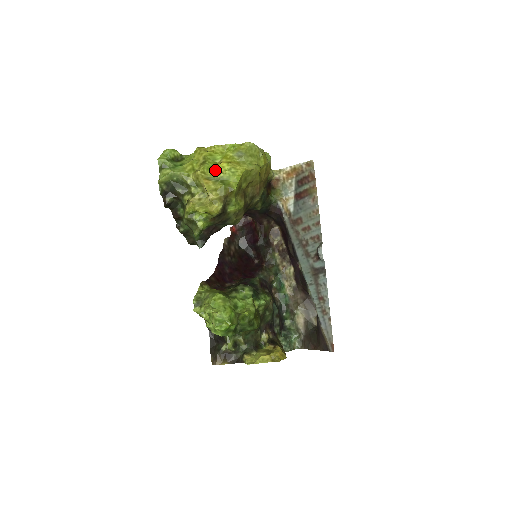
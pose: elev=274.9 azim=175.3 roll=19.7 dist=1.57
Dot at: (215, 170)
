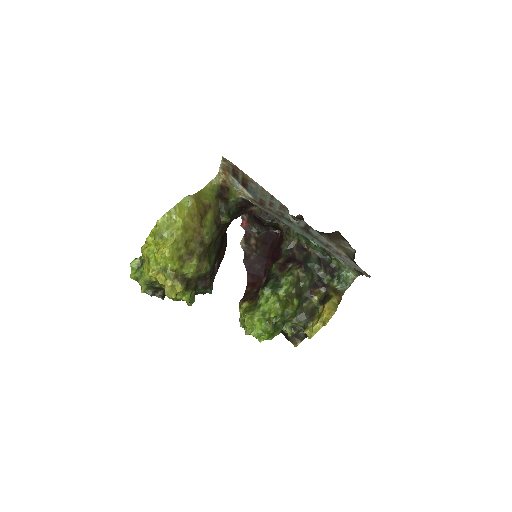
Dot at: (157, 262)
